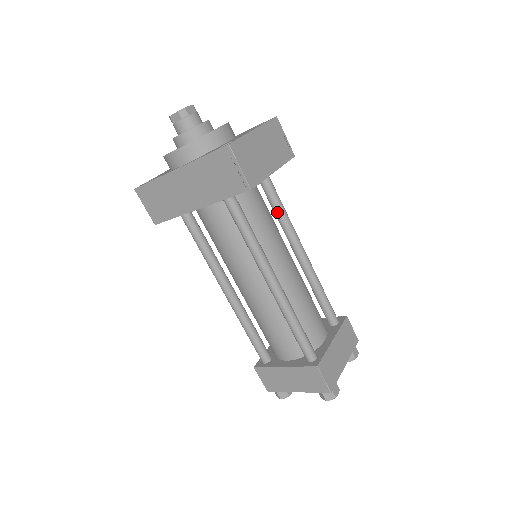
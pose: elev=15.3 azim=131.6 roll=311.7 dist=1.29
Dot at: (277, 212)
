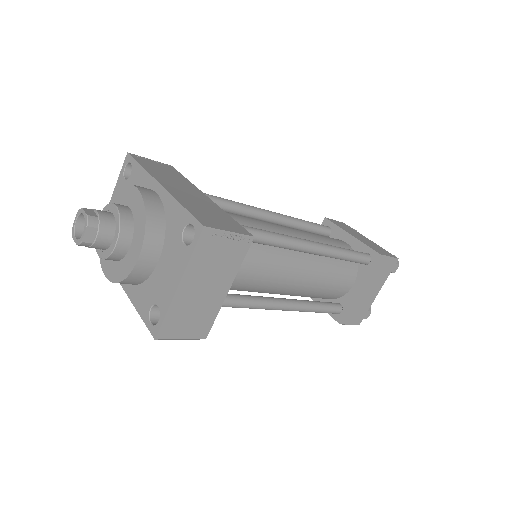
Dot at: occluded
